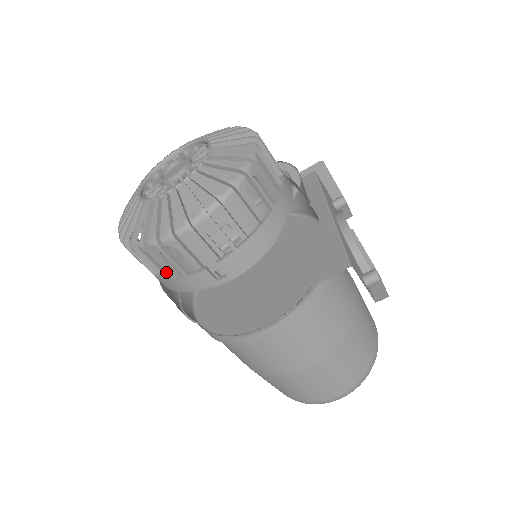
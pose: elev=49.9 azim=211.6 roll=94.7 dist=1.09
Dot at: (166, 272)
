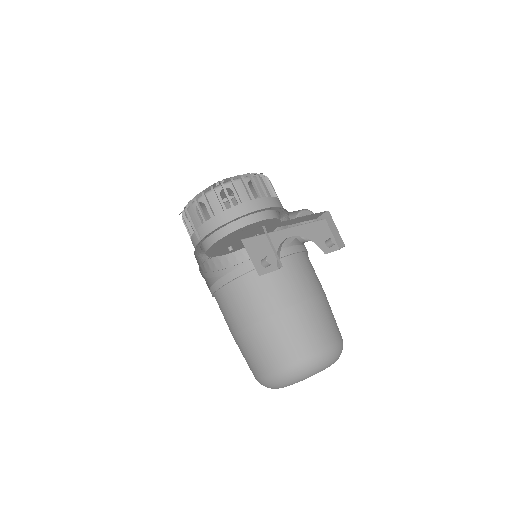
Dot at: occluded
